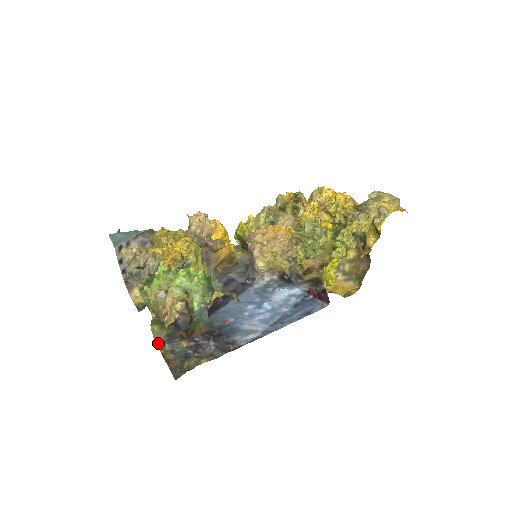
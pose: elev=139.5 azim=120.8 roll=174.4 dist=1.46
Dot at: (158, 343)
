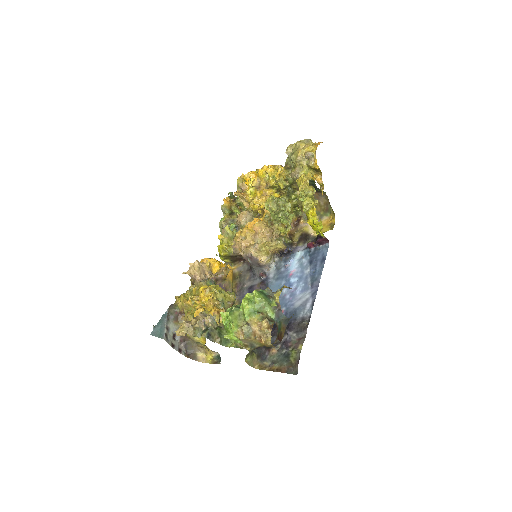
Dot at: (258, 367)
